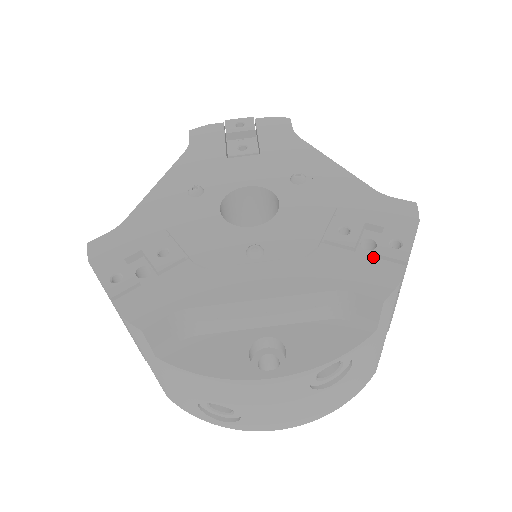
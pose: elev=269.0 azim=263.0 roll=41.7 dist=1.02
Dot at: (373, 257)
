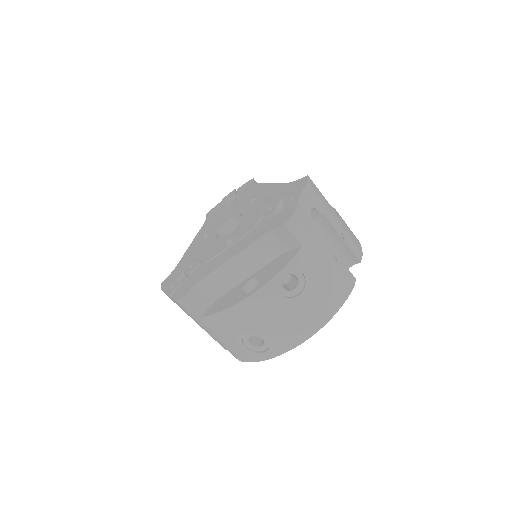
Dot at: (283, 211)
